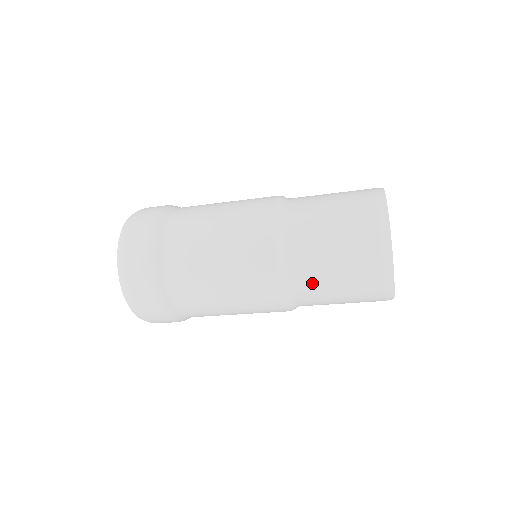
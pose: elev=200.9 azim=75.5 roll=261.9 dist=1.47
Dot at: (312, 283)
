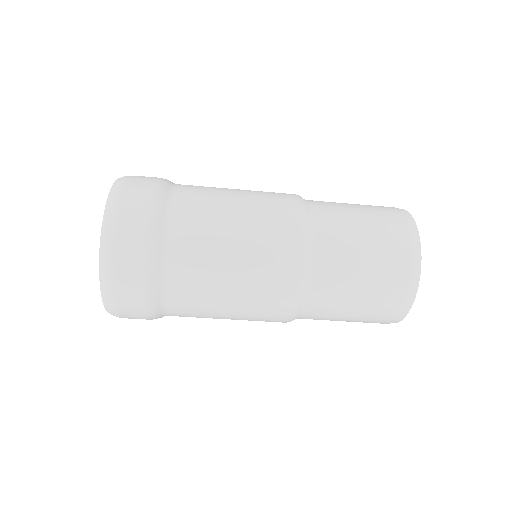
Dot at: (335, 277)
